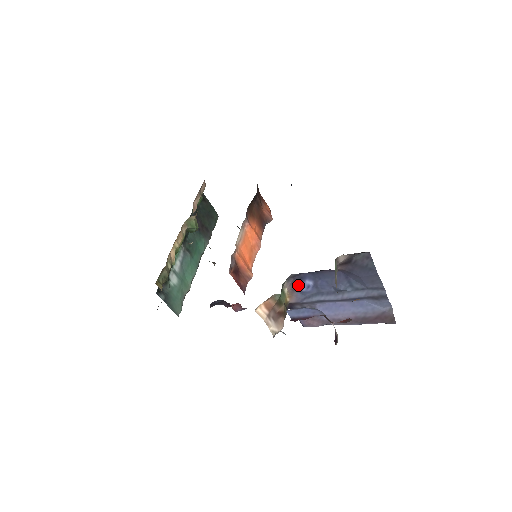
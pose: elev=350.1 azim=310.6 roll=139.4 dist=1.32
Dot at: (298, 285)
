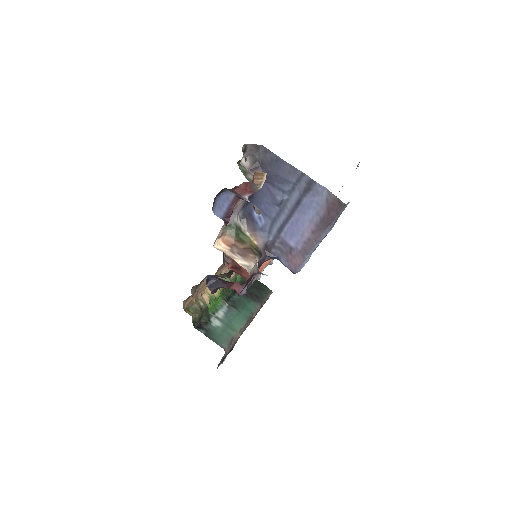
Dot at: (253, 223)
